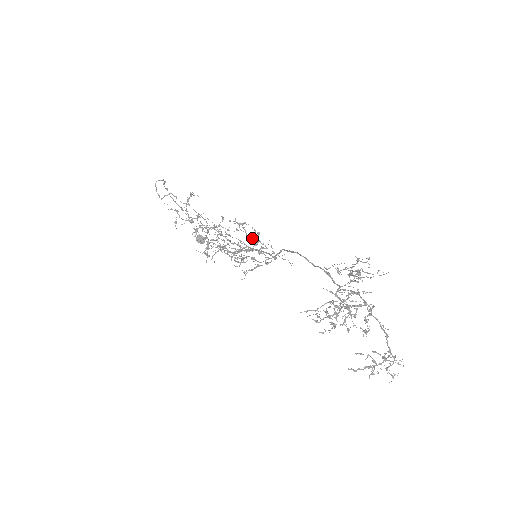
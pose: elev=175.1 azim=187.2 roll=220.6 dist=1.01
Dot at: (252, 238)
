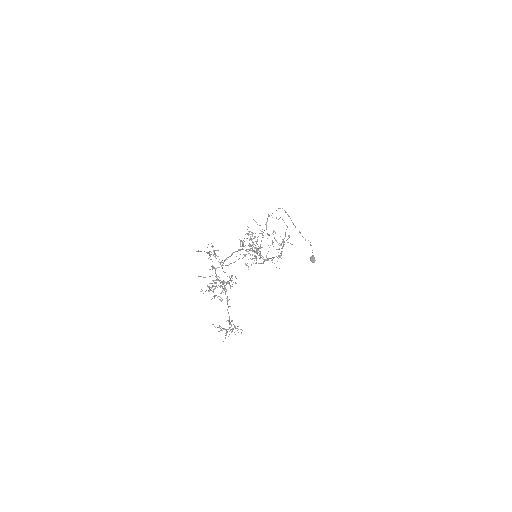
Dot at: (253, 242)
